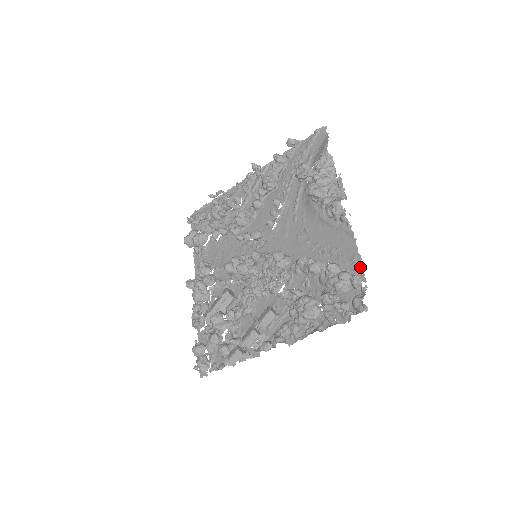
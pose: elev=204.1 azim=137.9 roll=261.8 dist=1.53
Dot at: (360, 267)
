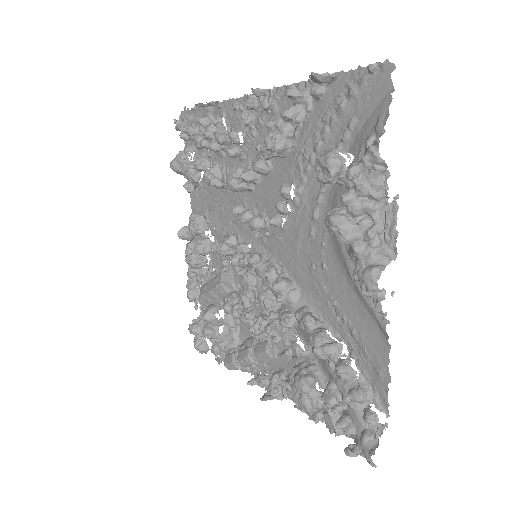
Dot at: (385, 391)
